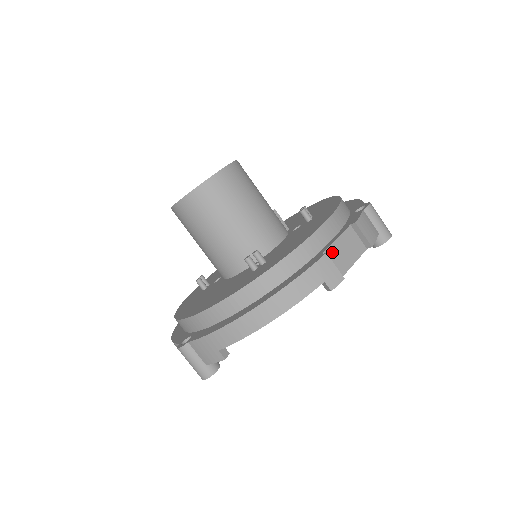
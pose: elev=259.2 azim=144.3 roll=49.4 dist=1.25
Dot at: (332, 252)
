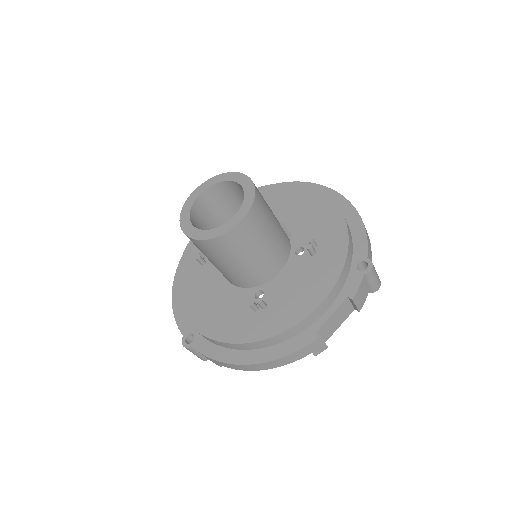
Dot at: (325, 326)
